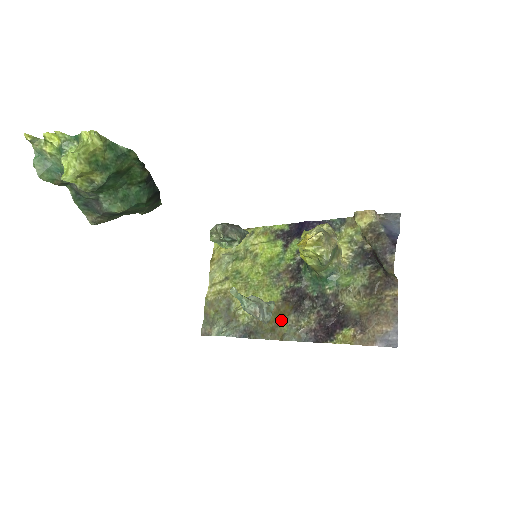
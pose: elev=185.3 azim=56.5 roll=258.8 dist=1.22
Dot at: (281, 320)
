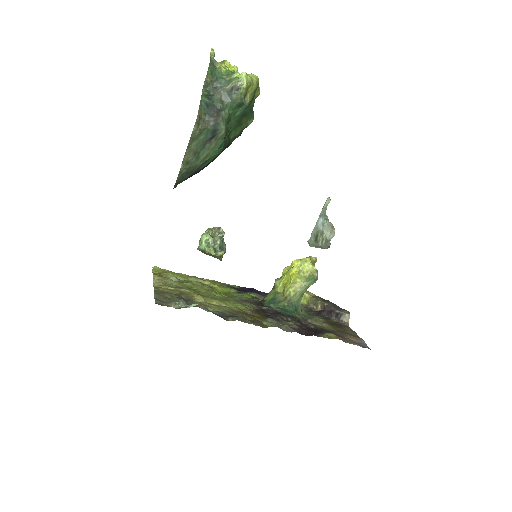
Dot at: (260, 319)
